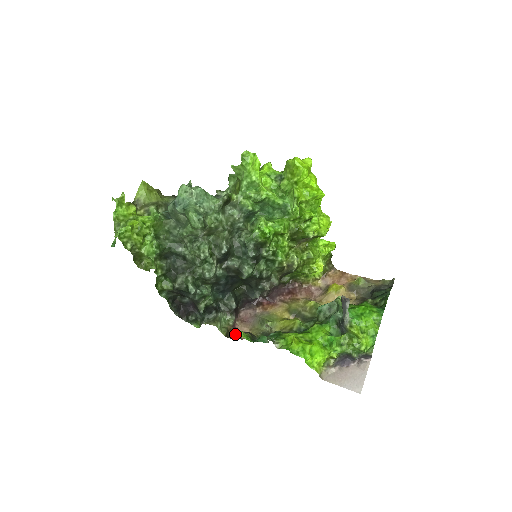
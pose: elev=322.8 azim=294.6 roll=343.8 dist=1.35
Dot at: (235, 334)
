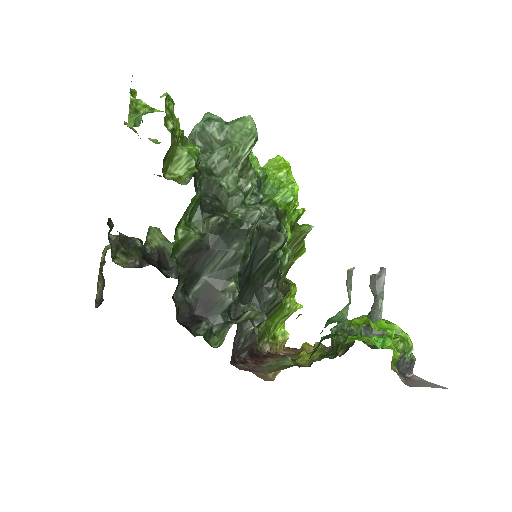
Dot at: occluded
